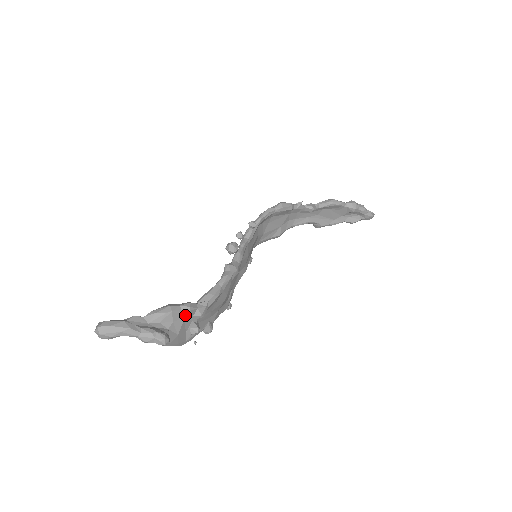
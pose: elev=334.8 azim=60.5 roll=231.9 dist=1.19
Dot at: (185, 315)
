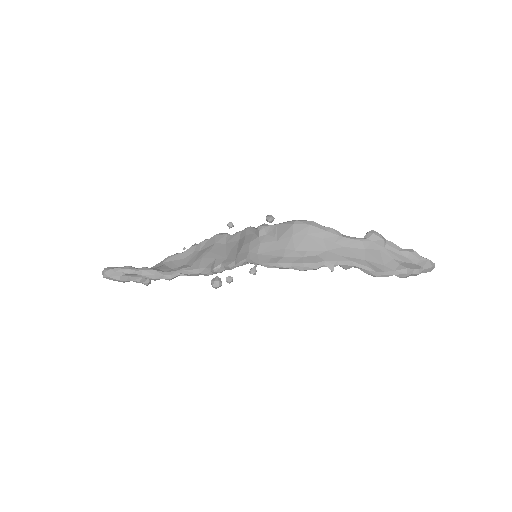
Dot at: occluded
